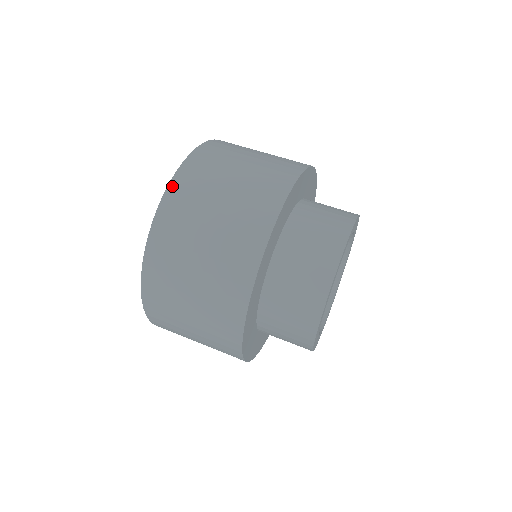
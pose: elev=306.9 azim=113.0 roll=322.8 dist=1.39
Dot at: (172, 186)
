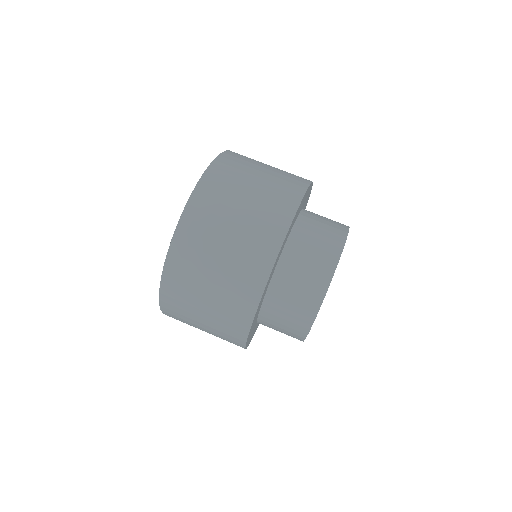
Dot at: (163, 308)
